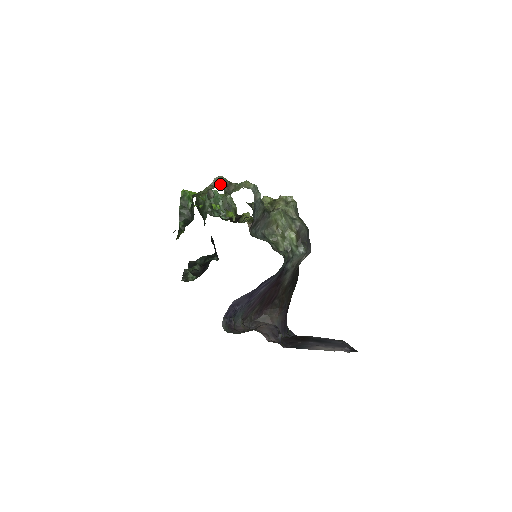
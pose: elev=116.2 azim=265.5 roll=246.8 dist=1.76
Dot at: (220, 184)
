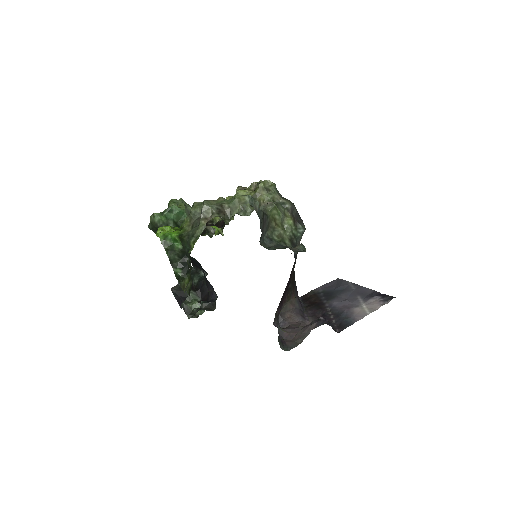
Dot at: (214, 214)
